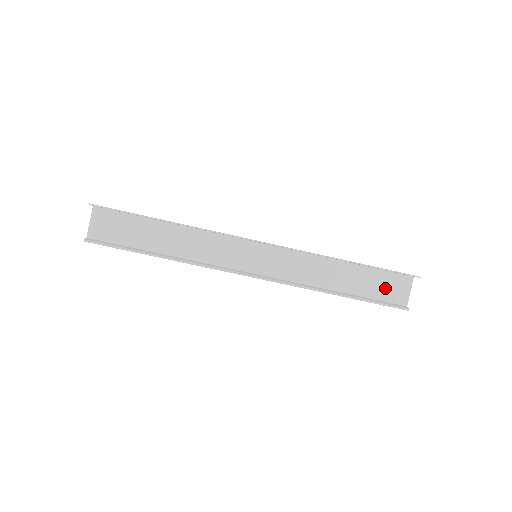
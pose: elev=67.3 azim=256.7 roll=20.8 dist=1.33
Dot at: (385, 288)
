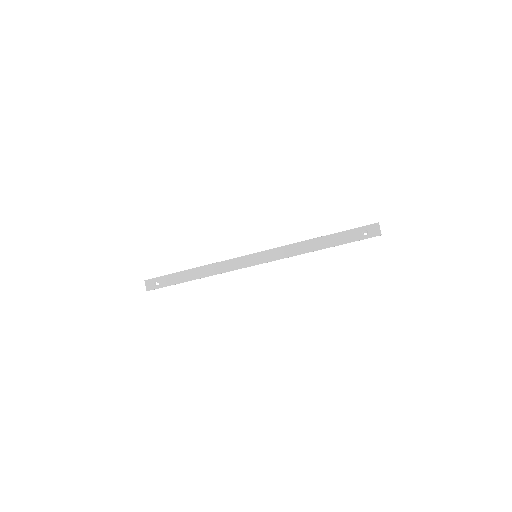
Dot at: occluded
